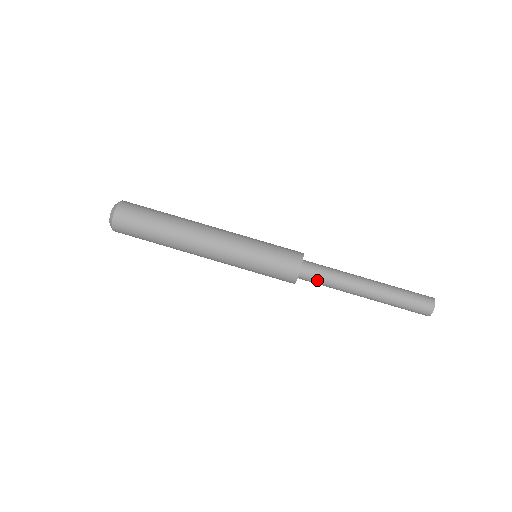
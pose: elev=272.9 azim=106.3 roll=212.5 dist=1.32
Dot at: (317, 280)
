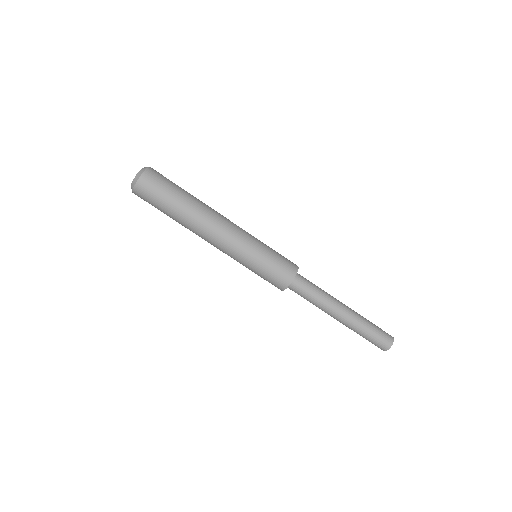
Dot at: occluded
